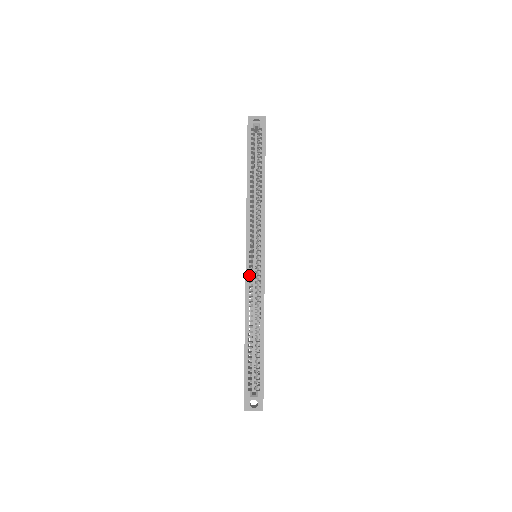
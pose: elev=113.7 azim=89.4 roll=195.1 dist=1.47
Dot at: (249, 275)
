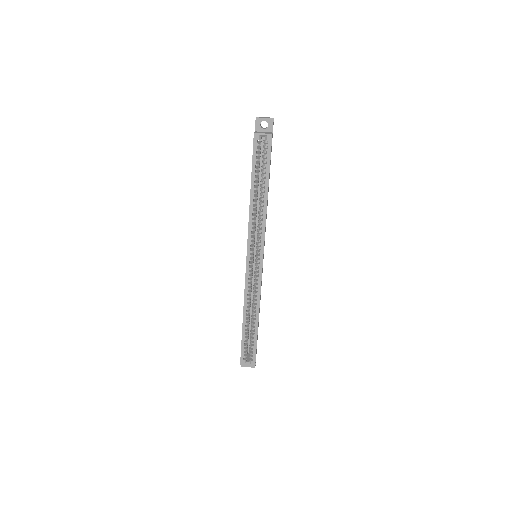
Dot at: (248, 276)
